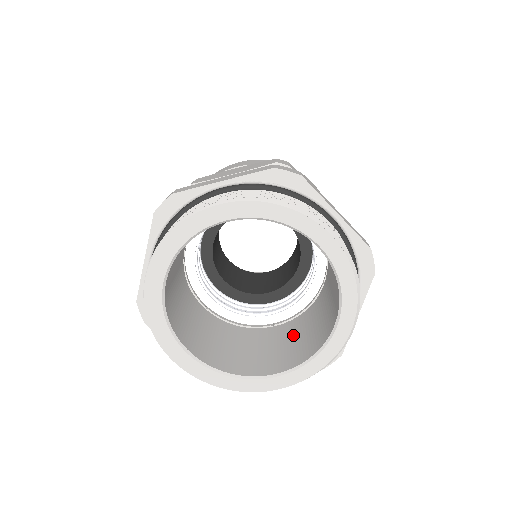
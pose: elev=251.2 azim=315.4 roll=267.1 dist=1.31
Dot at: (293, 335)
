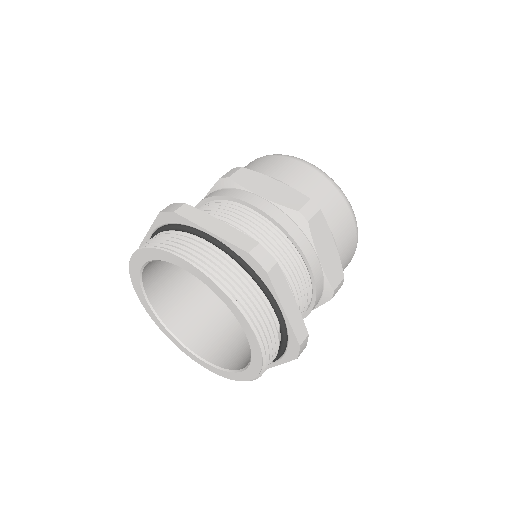
Dot at: (240, 332)
